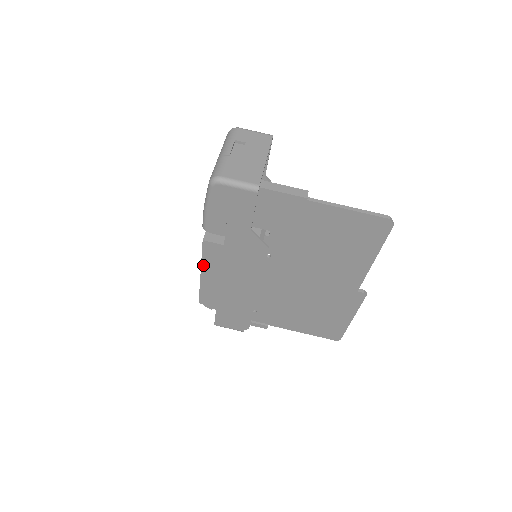
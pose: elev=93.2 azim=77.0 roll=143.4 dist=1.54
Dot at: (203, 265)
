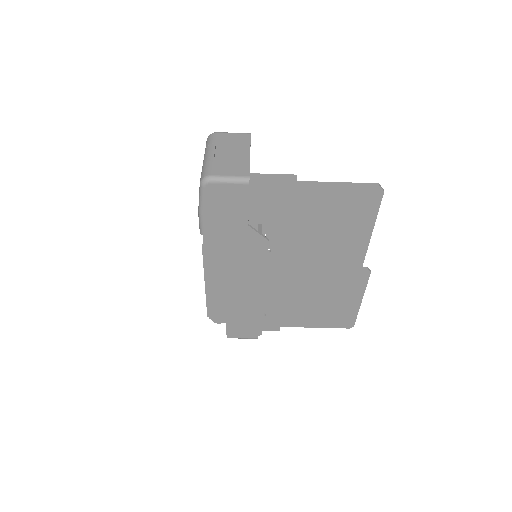
Dot at: (206, 275)
